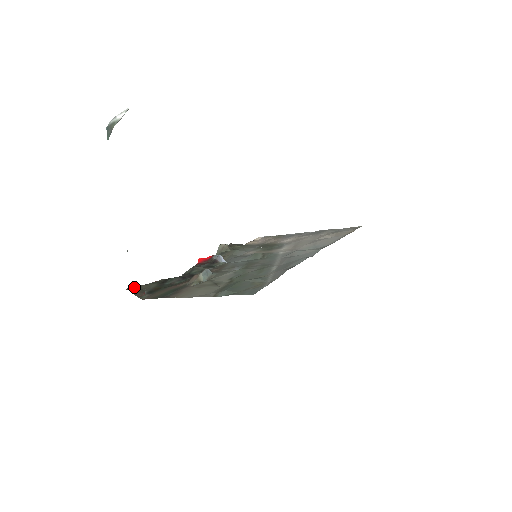
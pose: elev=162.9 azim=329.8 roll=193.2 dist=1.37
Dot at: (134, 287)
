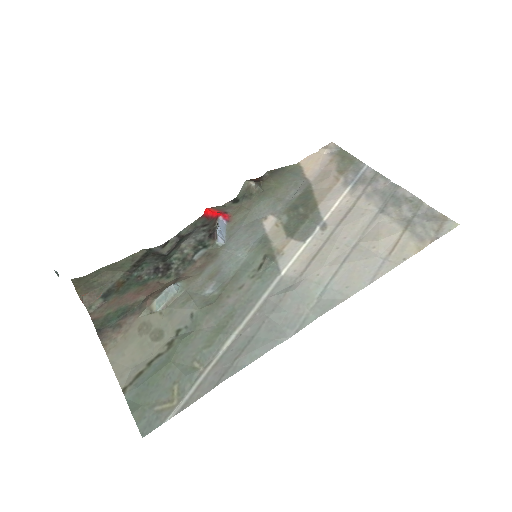
Dot at: (96, 276)
